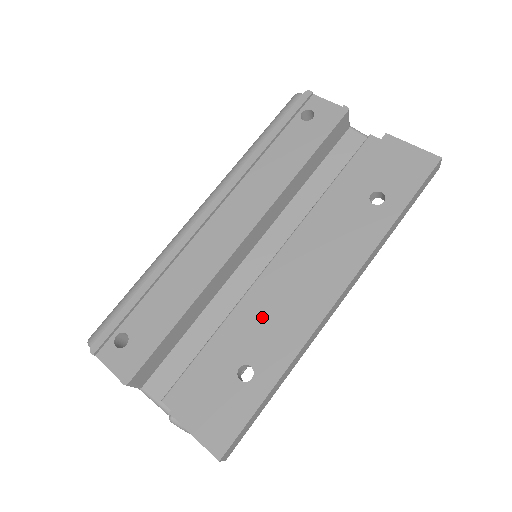
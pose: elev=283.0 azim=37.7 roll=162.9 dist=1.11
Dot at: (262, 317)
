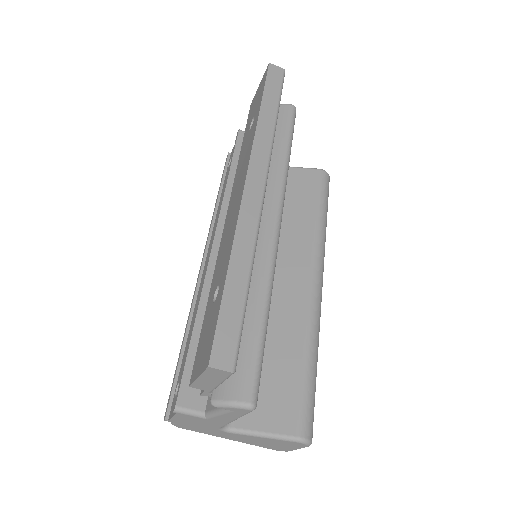
Dot at: (220, 256)
